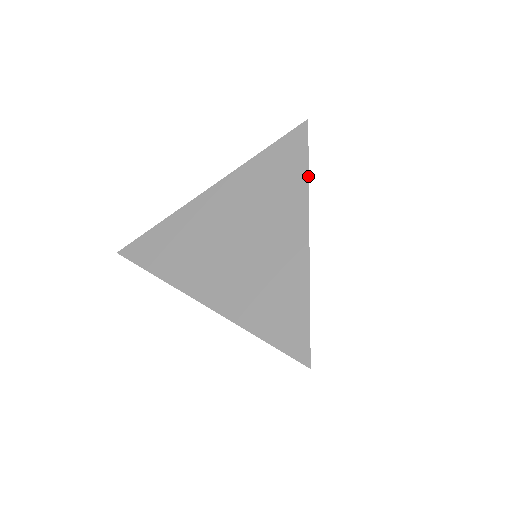
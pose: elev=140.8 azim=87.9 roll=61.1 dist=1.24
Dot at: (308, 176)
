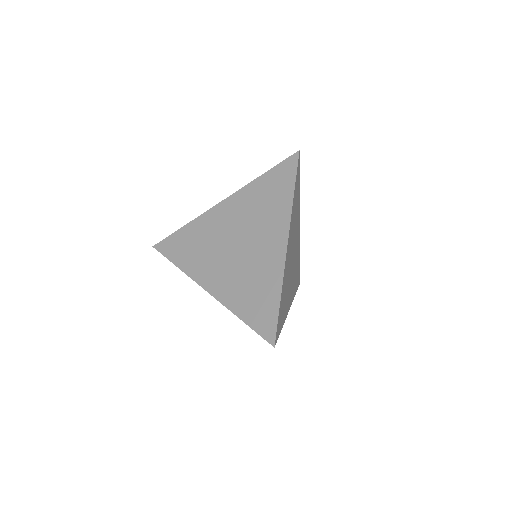
Dot at: (293, 198)
